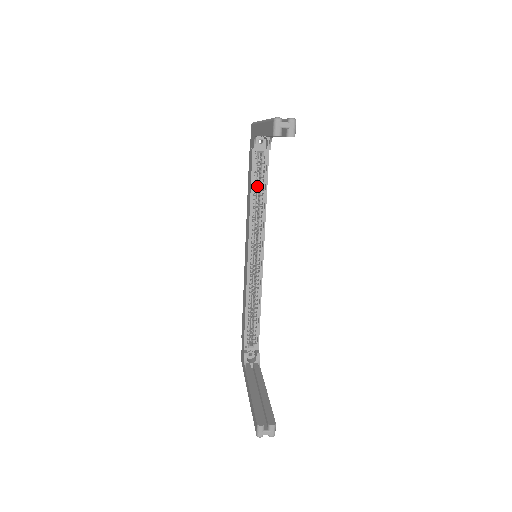
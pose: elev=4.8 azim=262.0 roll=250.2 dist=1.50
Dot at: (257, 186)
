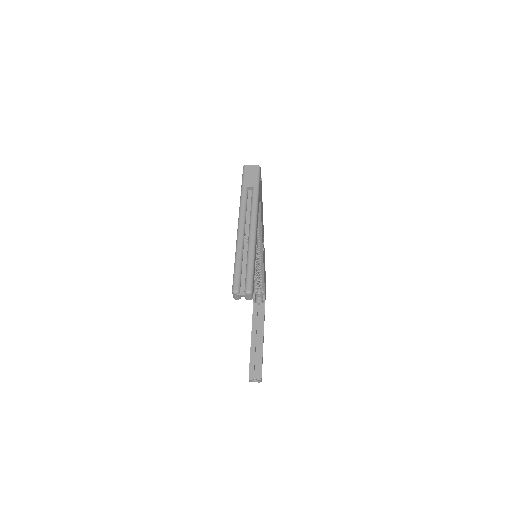
Dot at: occluded
